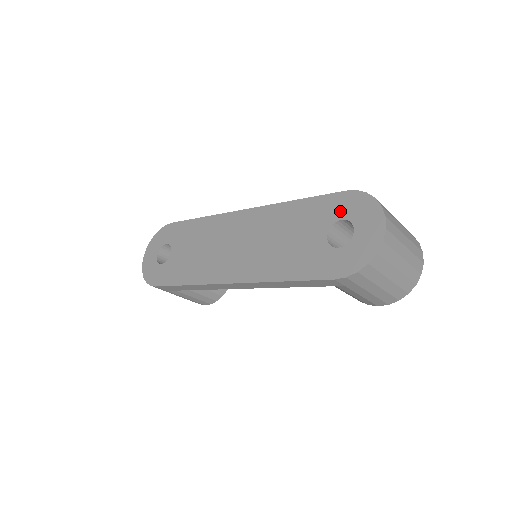
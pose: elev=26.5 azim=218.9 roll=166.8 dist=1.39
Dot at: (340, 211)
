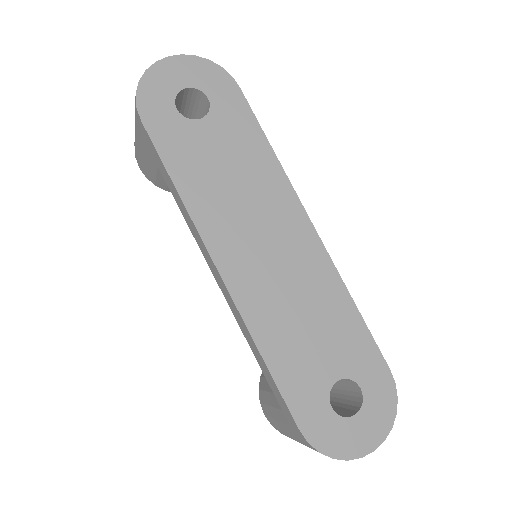
Dot at: (368, 379)
